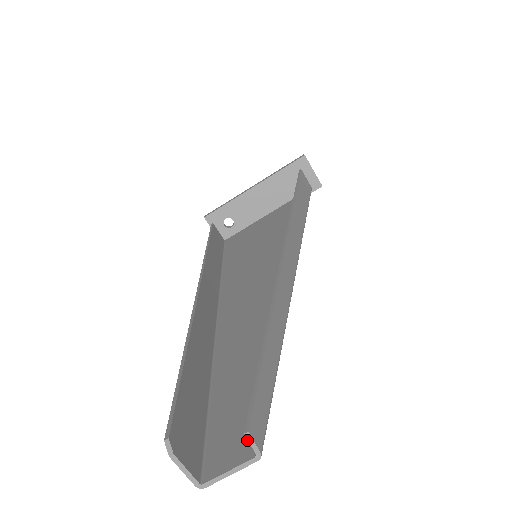
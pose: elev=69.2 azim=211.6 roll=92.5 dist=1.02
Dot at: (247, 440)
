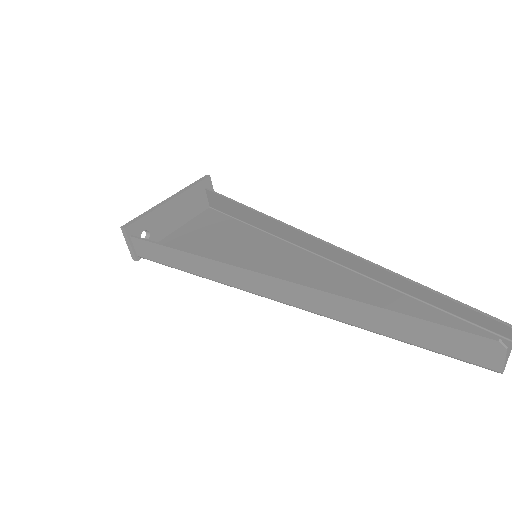
Dot at: occluded
